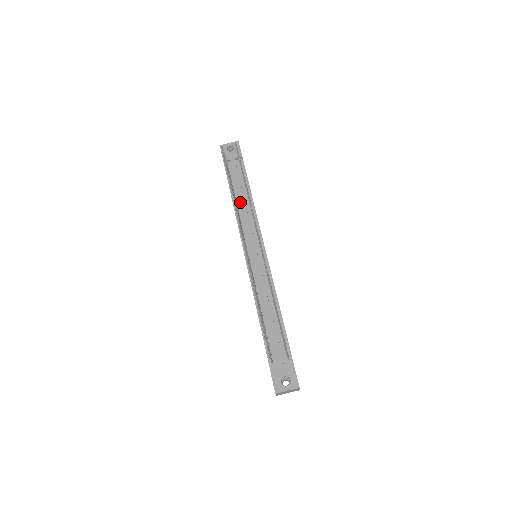
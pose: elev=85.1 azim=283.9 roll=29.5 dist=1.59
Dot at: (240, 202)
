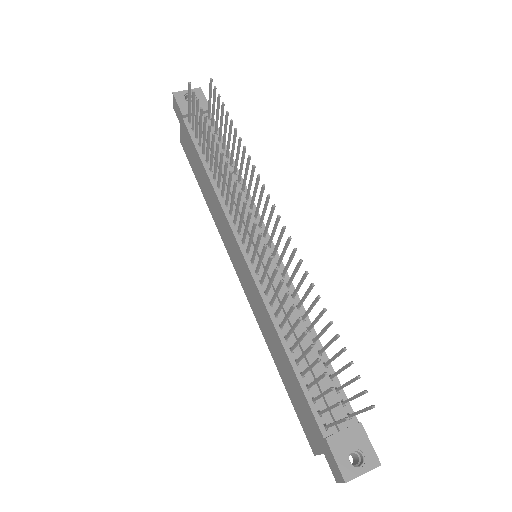
Dot at: occluded
